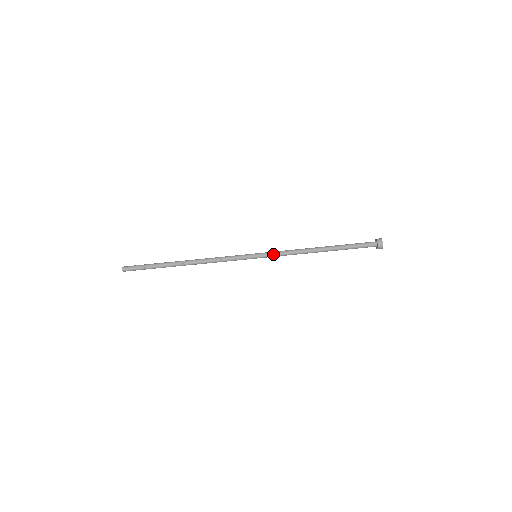
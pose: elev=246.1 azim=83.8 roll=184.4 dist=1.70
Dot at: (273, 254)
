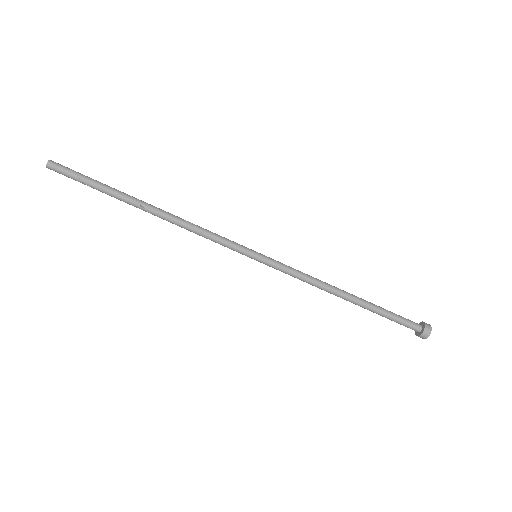
Dot at: (281, 269)
